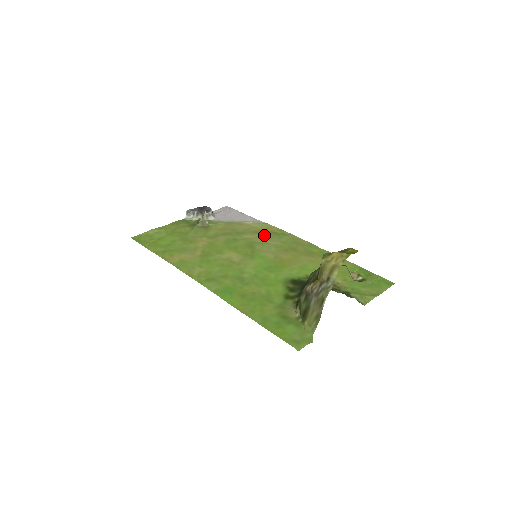
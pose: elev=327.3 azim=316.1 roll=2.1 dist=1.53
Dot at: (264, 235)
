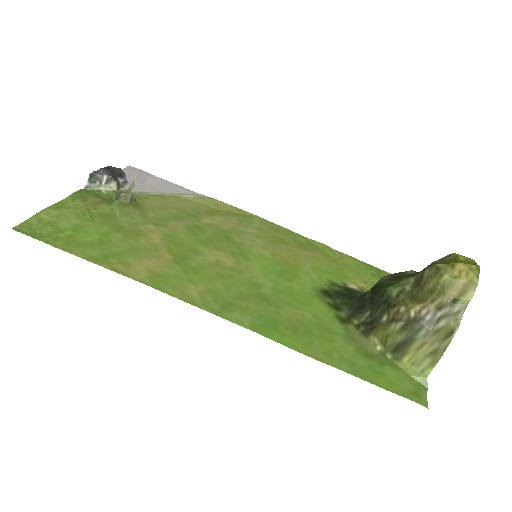
Dot at: (226, 218)
